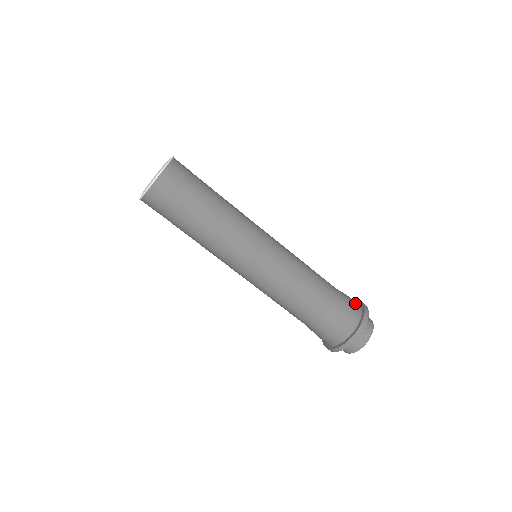
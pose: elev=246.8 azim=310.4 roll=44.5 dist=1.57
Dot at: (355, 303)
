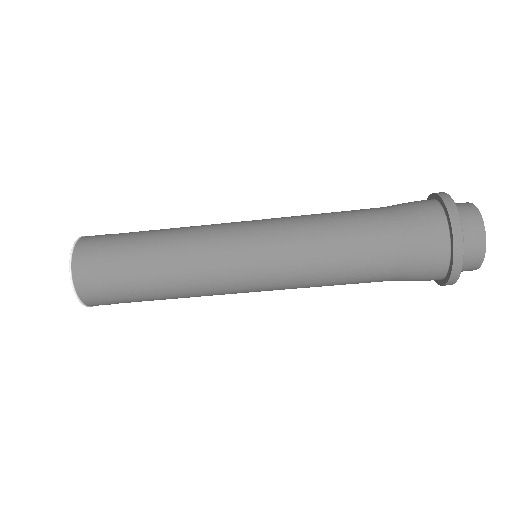
Dot at: (432, 223)
